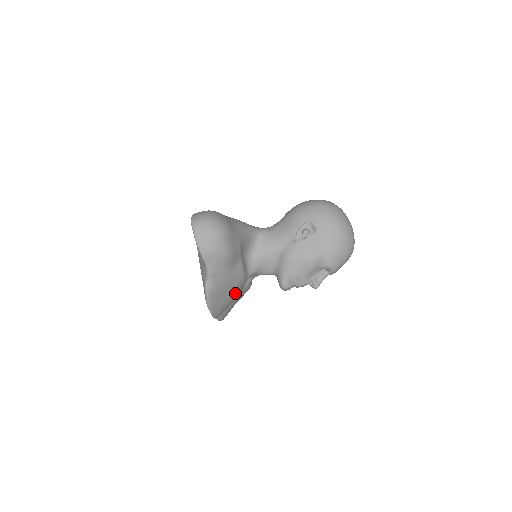
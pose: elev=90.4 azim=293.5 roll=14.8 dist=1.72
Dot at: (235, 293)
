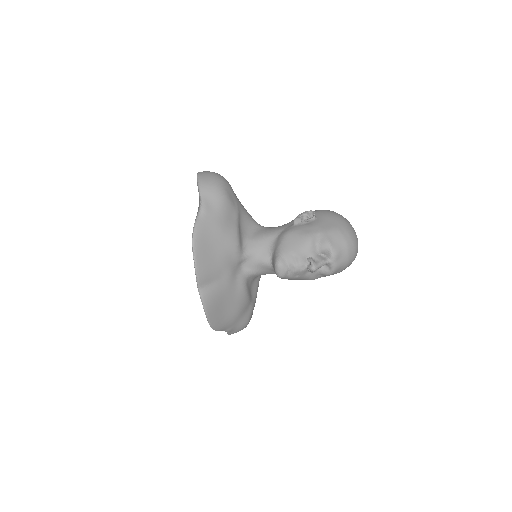
Dot at: (225, 261)
